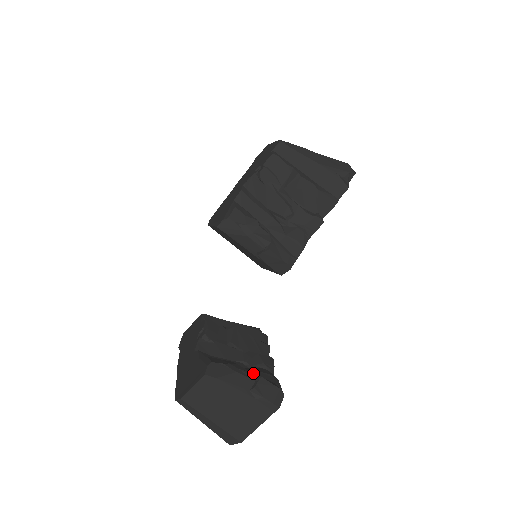
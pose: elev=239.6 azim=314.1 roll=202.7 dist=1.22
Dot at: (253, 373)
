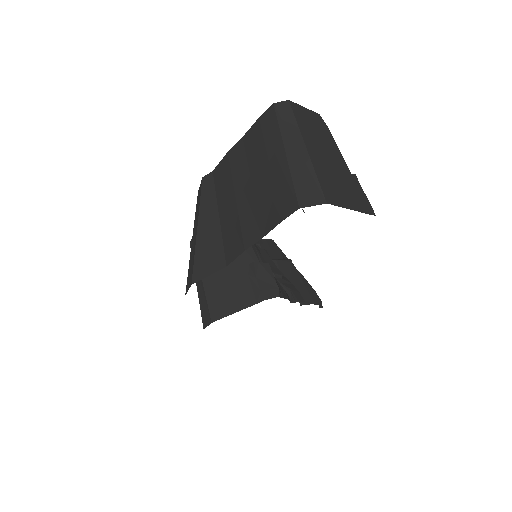
Dot at: occluded
